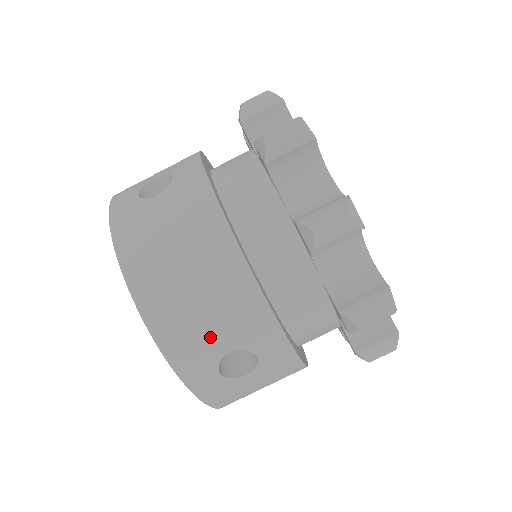
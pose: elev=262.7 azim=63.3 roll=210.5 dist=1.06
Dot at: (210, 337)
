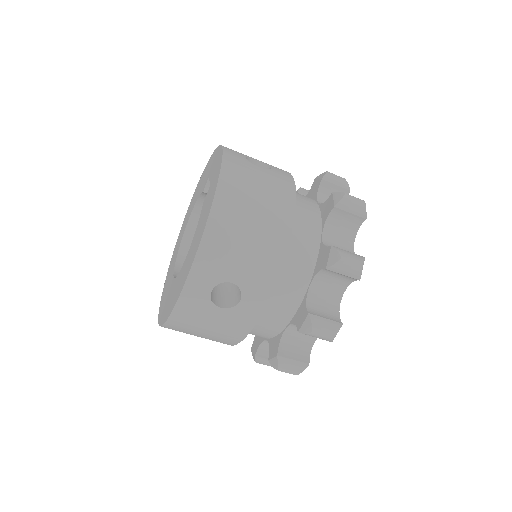
Dot at: (233, 263)
